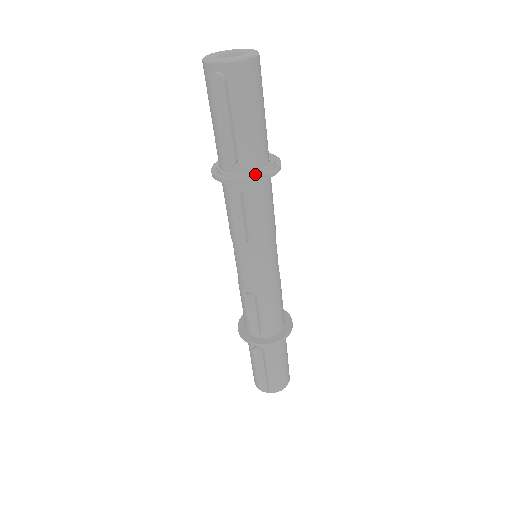
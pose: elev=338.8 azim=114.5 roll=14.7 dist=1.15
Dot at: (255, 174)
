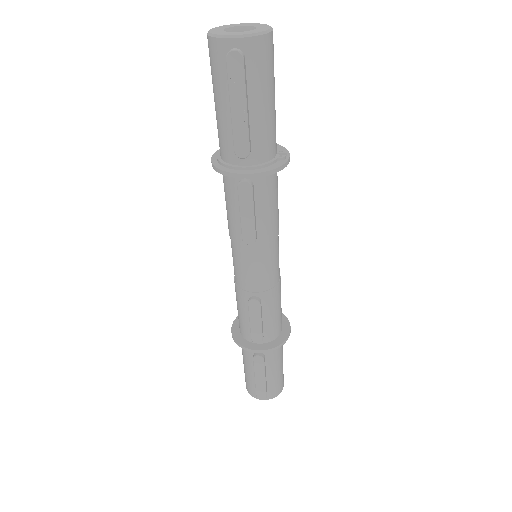
Dot at: (269, 165)
